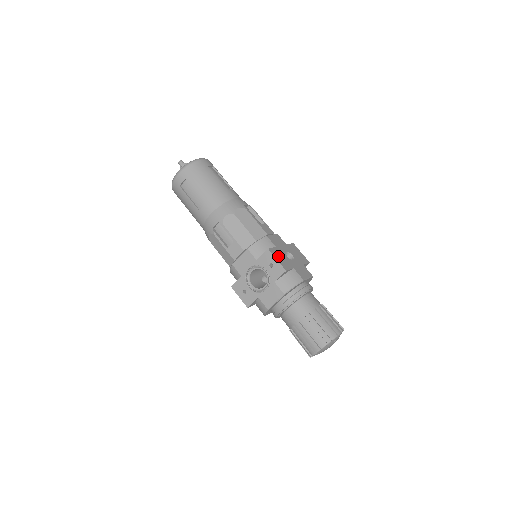
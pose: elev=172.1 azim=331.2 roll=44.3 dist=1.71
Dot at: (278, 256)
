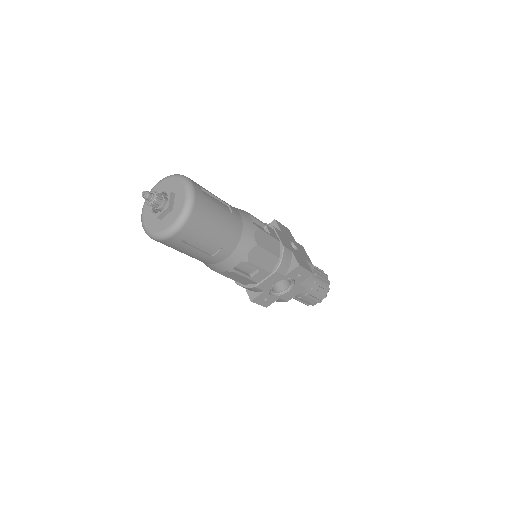
Dot at: (302, 263)
